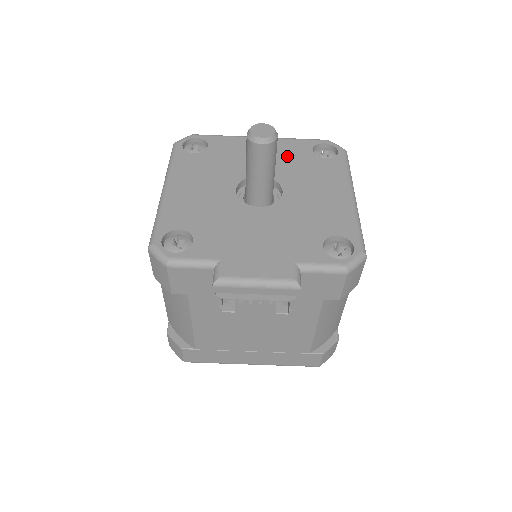
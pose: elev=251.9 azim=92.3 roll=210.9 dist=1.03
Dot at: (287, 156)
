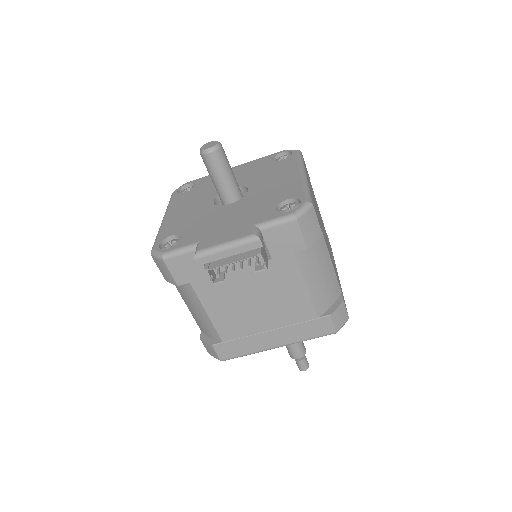
Dot at: (253, 169)
